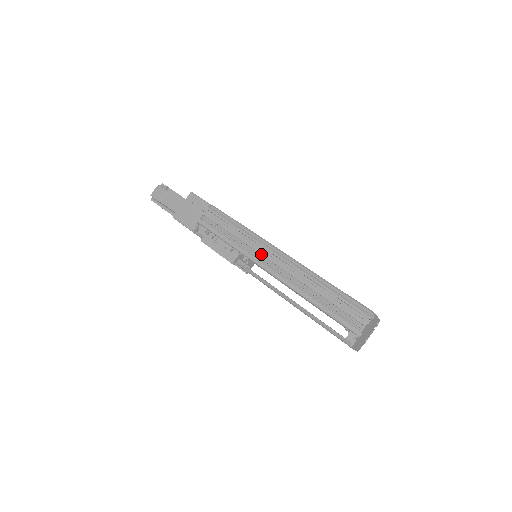
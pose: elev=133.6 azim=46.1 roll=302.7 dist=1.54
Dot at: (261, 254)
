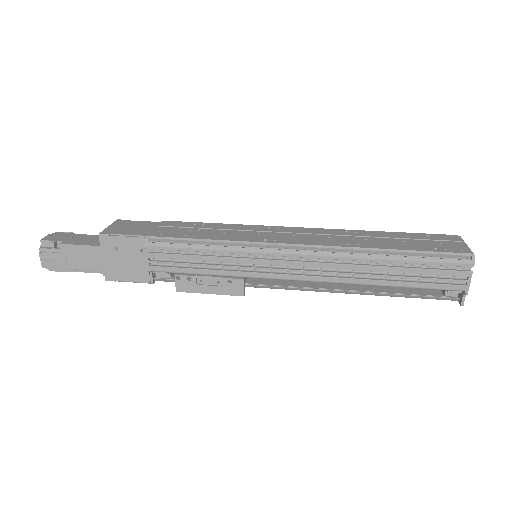
Dot at: (274, 266)
